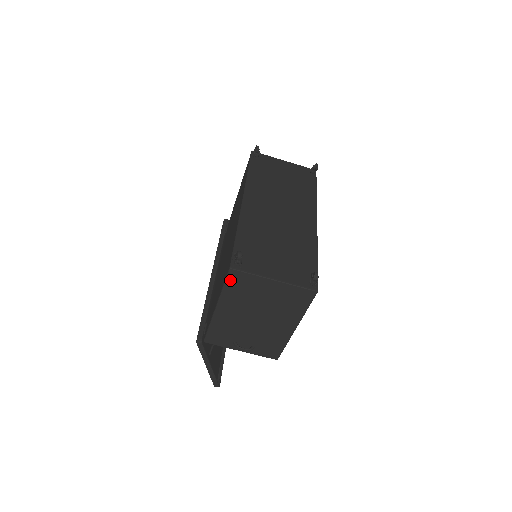
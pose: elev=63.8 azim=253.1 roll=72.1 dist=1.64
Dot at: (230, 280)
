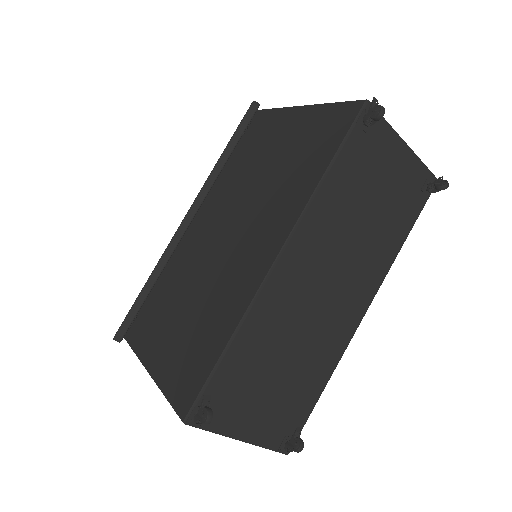
Dot at: occluded
